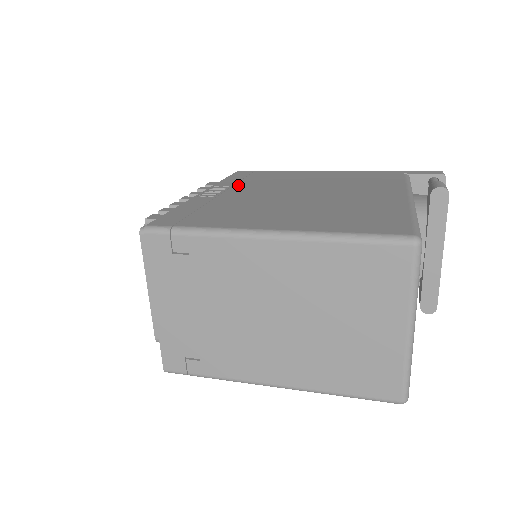
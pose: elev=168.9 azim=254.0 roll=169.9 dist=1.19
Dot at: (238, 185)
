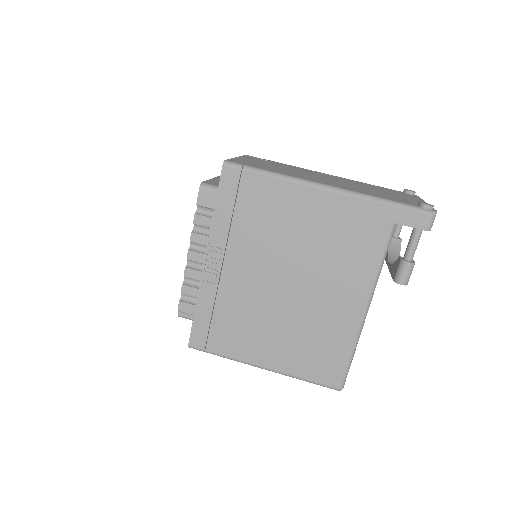
Dot at: (231, 244)
